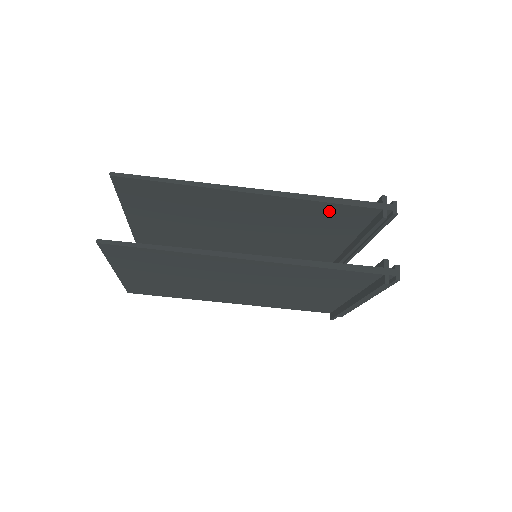
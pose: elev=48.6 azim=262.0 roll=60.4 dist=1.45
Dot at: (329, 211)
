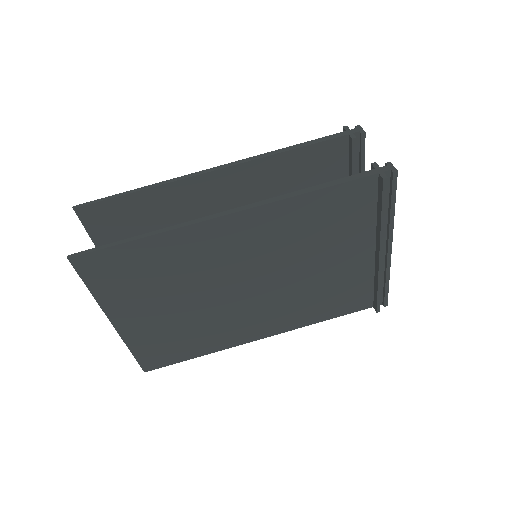
Dot at: (300, 164)
